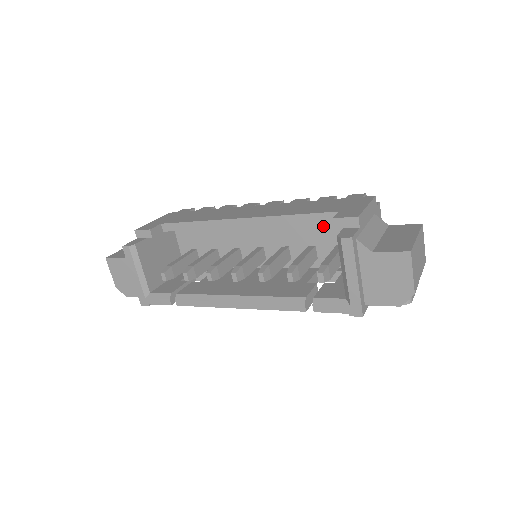
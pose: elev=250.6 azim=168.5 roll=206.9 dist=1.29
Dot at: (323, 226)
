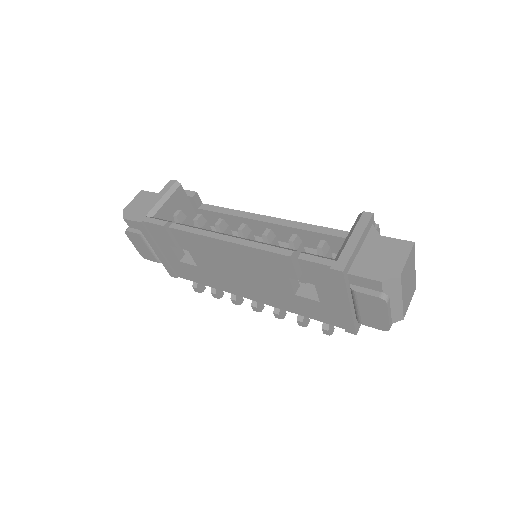
Dot at: occluded
